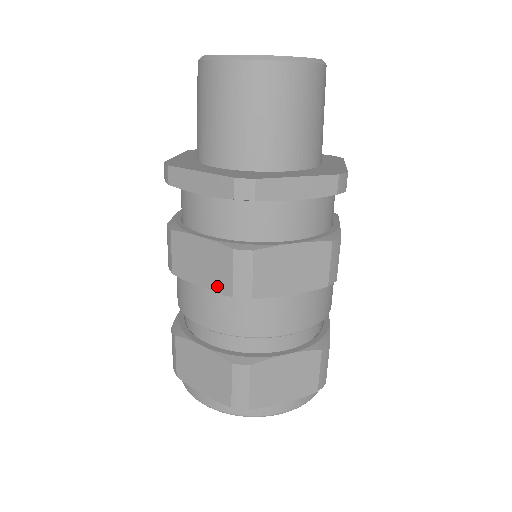
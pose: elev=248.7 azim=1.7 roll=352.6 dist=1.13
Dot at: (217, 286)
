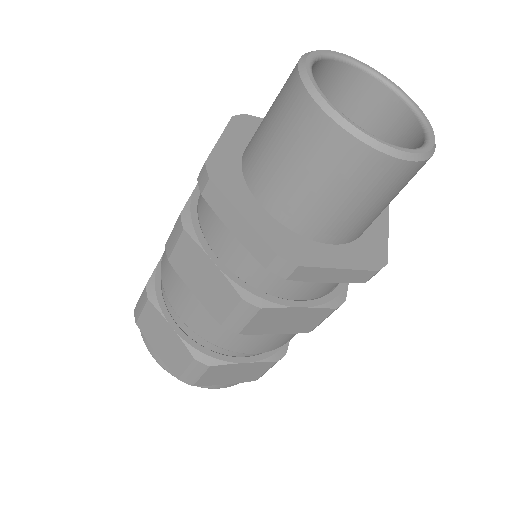
Dot at: (210, 307)
